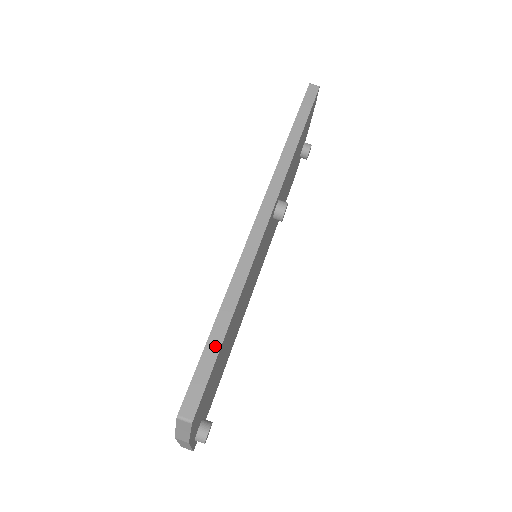
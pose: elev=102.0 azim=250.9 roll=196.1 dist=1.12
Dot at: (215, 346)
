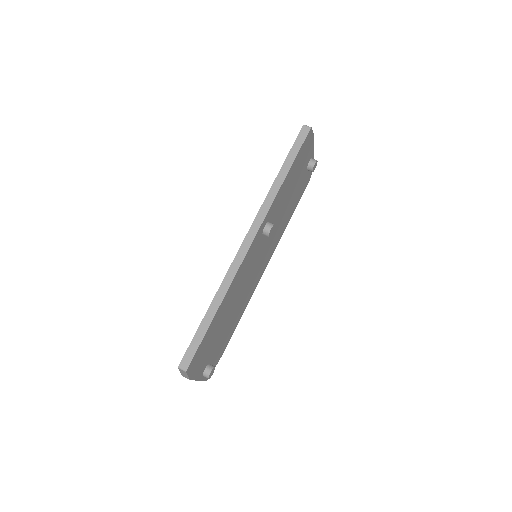
Dot at: (205, 327)
